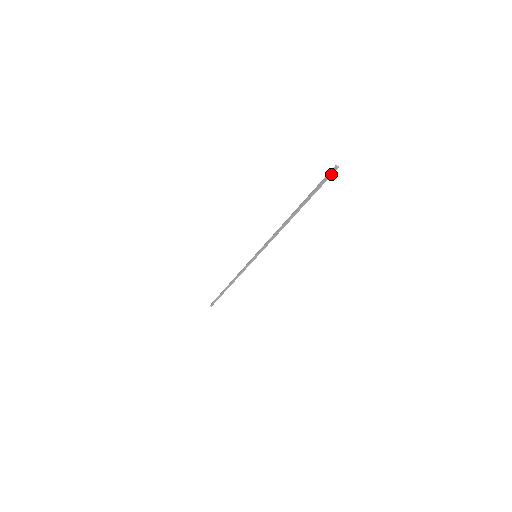
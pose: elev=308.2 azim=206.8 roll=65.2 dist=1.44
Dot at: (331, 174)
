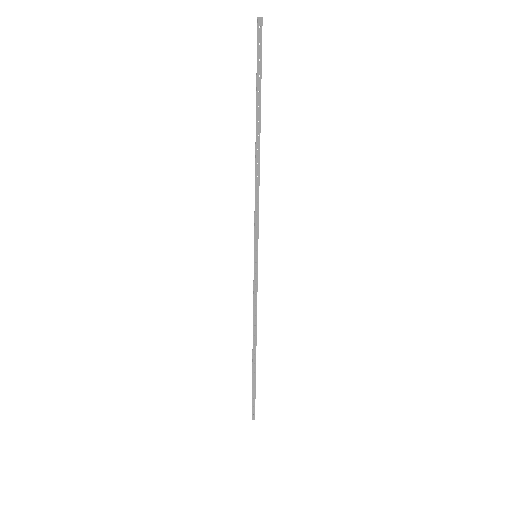
Dot at: (257, 31)
